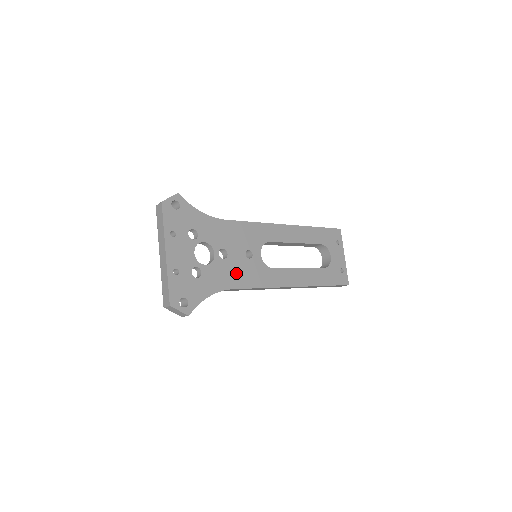
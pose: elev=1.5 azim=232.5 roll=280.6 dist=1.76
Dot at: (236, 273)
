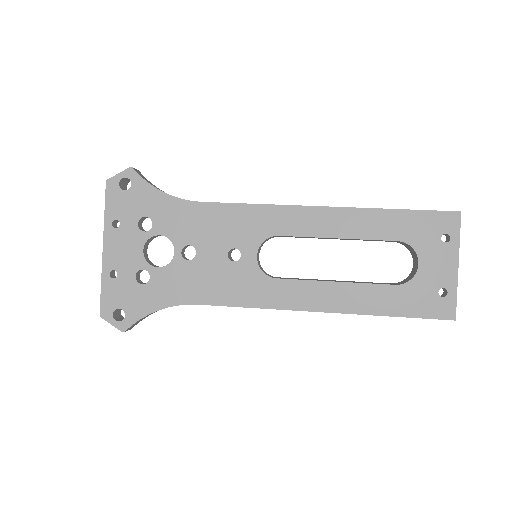
Dot at: (206, 282)
